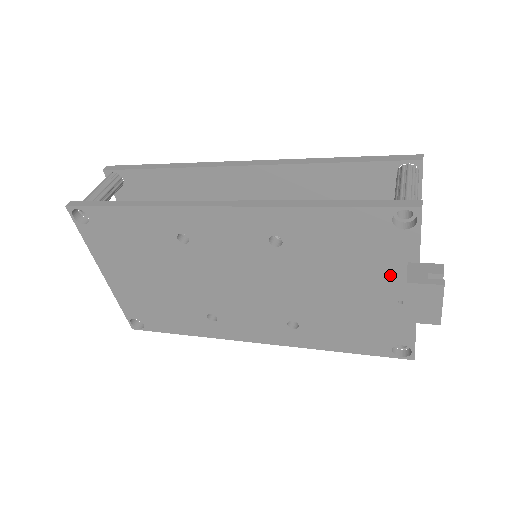
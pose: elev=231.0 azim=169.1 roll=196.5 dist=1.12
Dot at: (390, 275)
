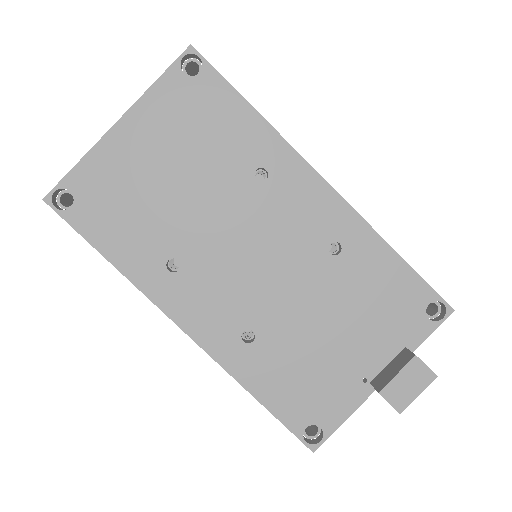
Dot at: (383, 348)
